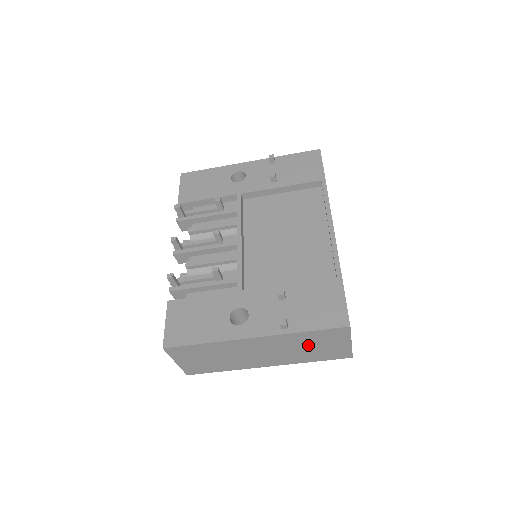
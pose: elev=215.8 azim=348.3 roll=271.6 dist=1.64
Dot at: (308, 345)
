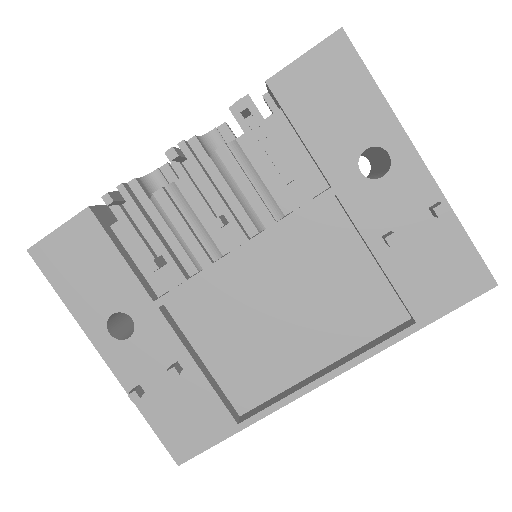
Dot at: occluded
